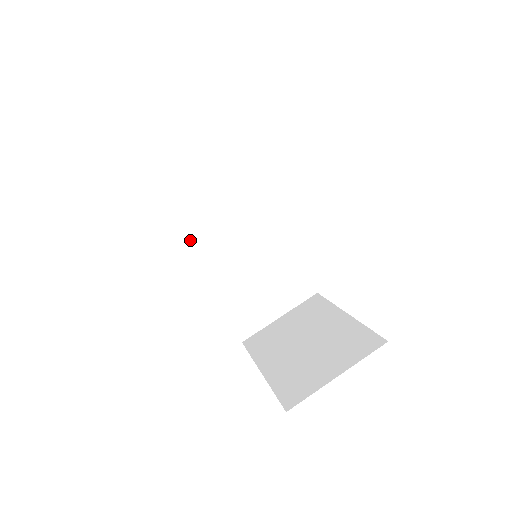
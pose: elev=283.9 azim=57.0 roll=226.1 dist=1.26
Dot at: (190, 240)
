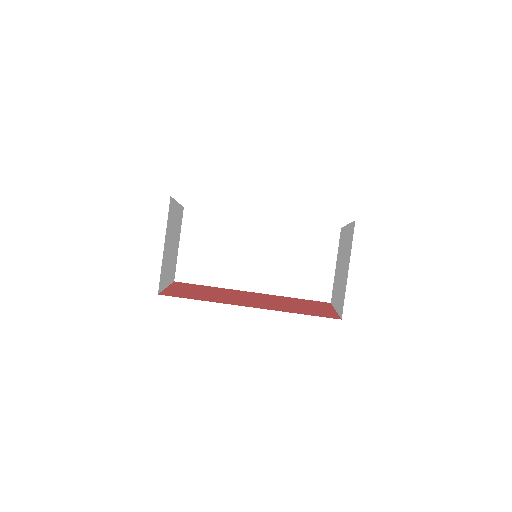
Dot at: (236, 282)
